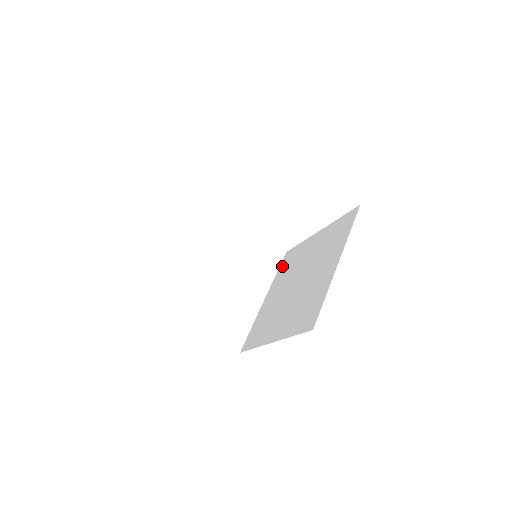
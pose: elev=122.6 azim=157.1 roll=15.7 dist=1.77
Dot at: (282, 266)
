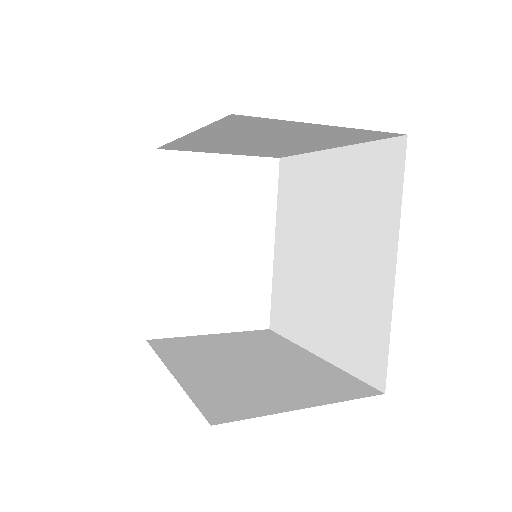
Dot at: (284, 326)
